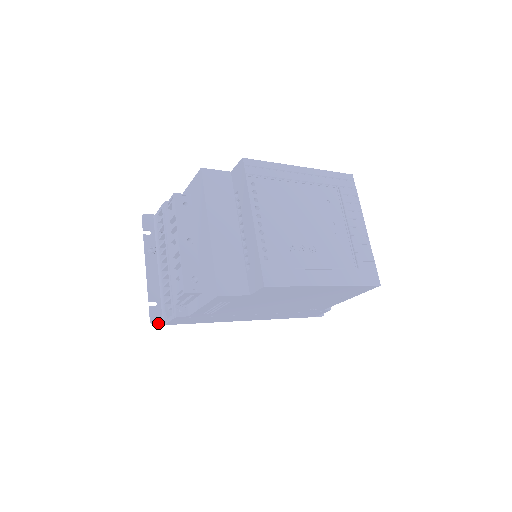
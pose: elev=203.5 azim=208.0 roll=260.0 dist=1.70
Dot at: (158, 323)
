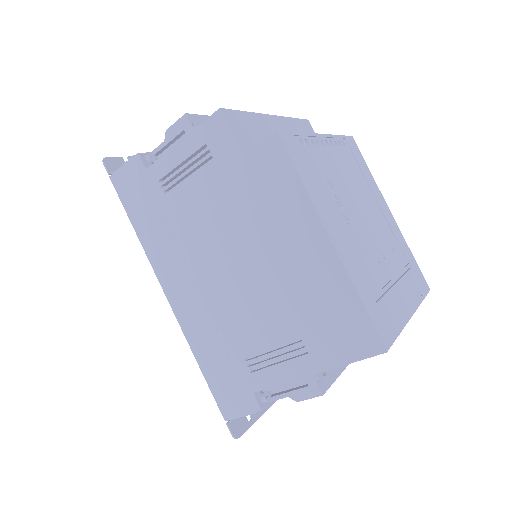
Dot at: (108, 167)
